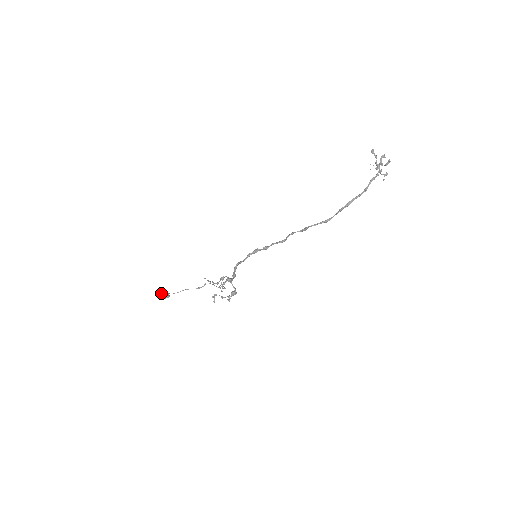
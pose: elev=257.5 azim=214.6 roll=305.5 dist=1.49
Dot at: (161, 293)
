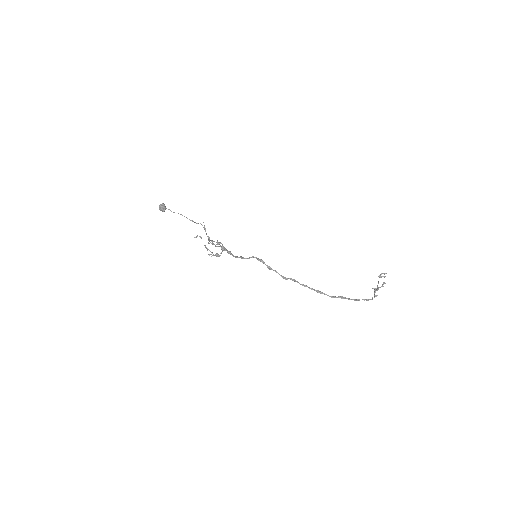
Dot at: (161, 207)
